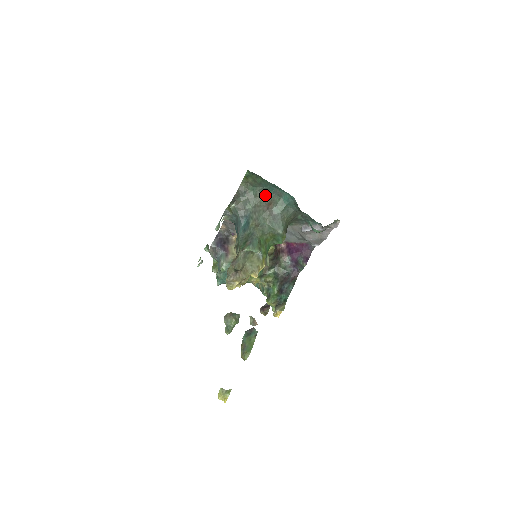
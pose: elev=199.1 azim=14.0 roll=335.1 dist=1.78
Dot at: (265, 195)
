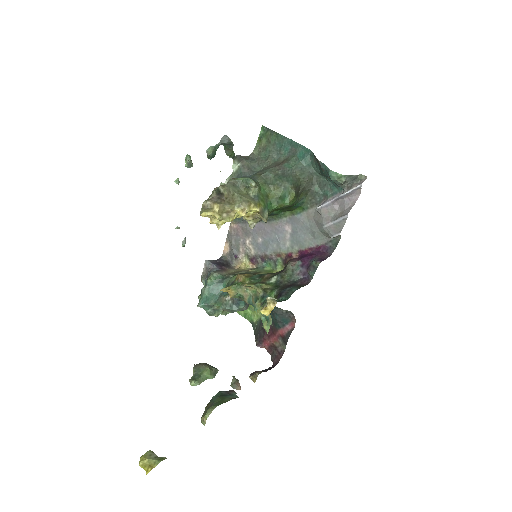
Dot at: (278, 160)
